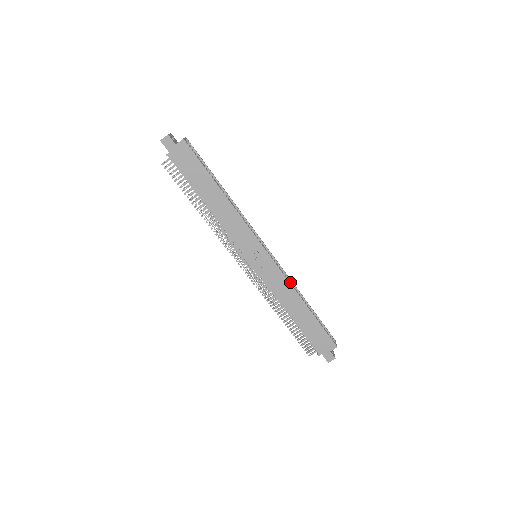
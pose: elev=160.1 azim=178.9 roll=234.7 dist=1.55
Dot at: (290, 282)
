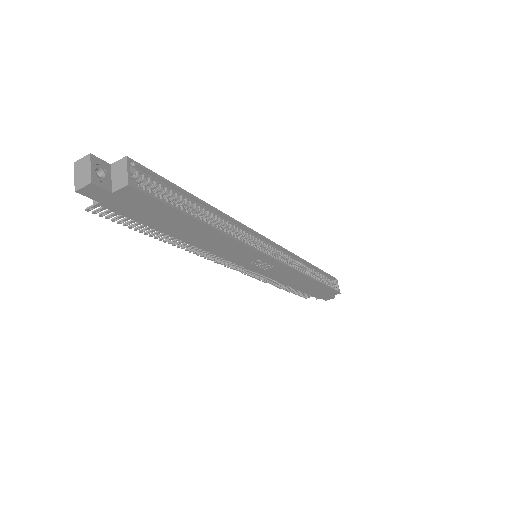
Dot at: (297, 260)
